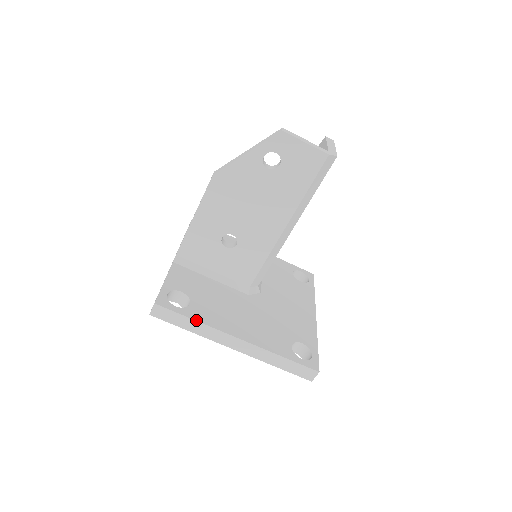
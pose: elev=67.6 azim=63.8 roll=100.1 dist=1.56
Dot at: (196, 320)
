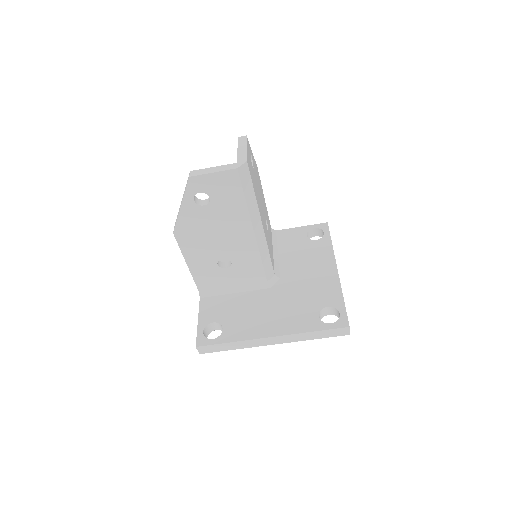
Dot at: (231, 342)
